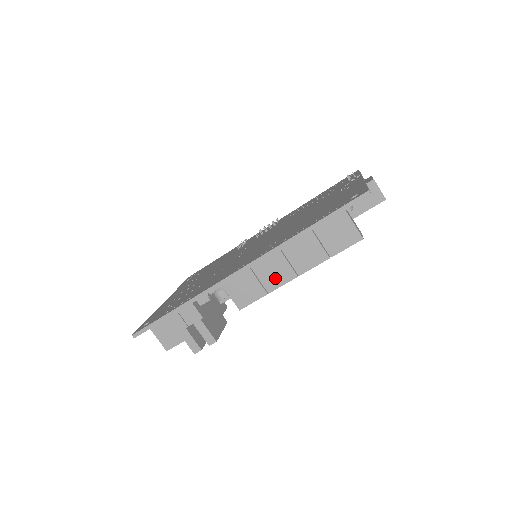
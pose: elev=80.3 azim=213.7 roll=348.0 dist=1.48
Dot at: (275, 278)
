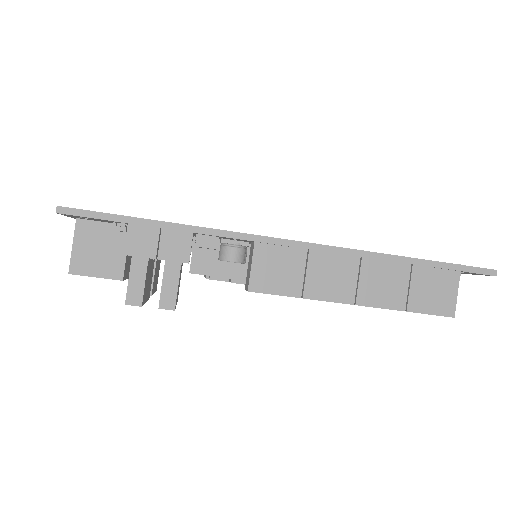
Dot at: (327, 285)
